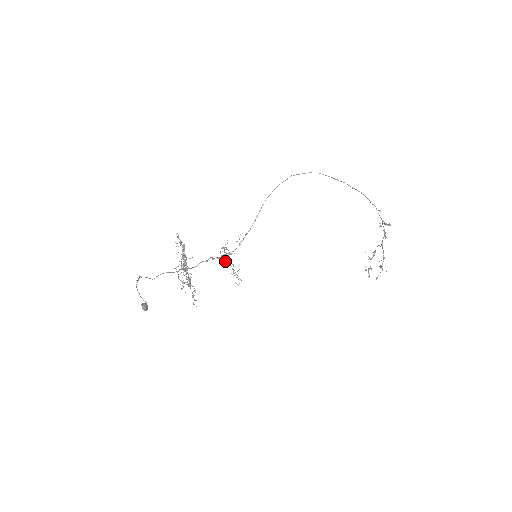
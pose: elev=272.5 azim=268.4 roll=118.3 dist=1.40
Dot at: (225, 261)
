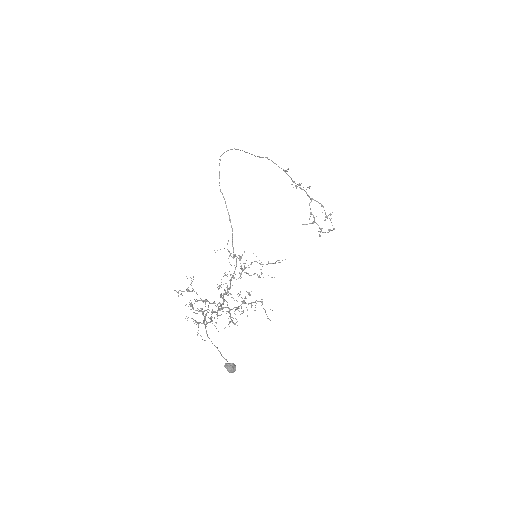
Dot at: (240, 278)
